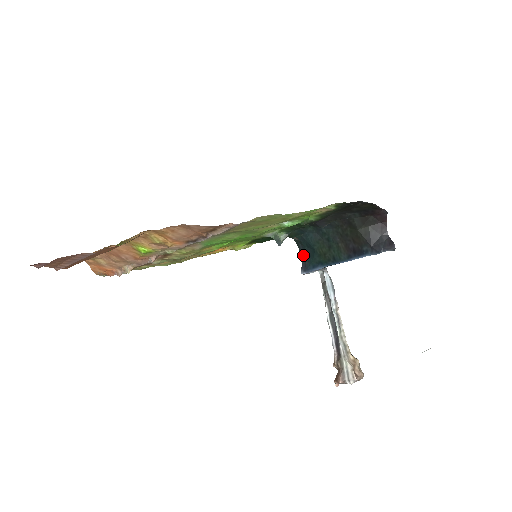
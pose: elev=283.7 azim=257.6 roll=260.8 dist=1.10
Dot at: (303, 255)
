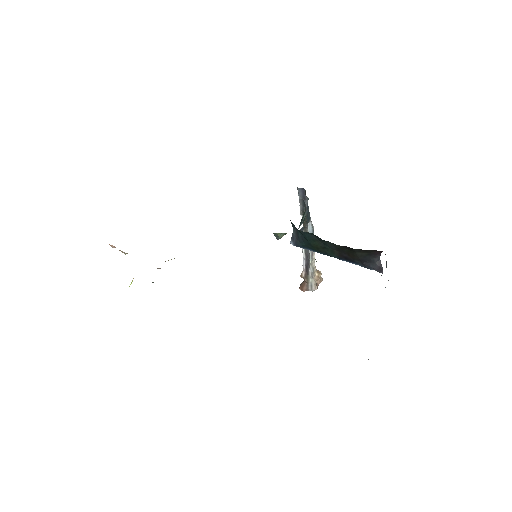
Dot at: (296, 233)
